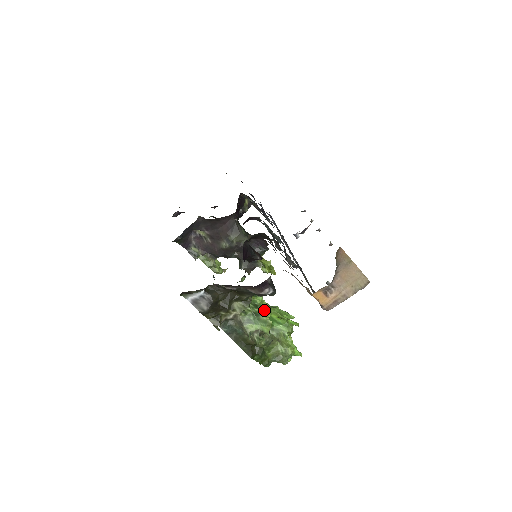
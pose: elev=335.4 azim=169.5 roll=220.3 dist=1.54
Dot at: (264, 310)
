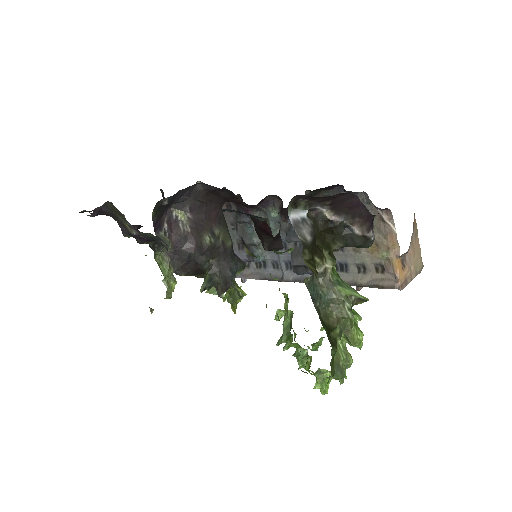
Dot at: occluded
